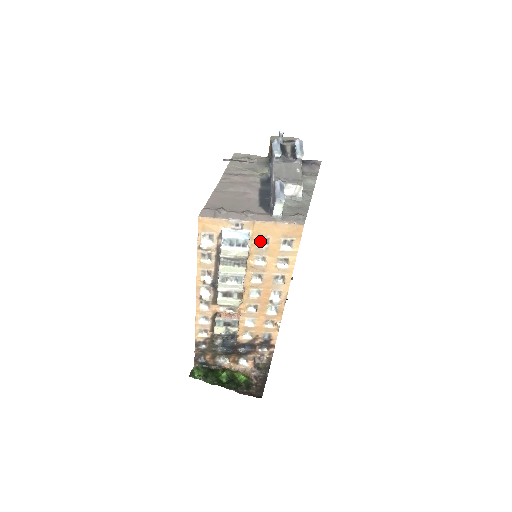
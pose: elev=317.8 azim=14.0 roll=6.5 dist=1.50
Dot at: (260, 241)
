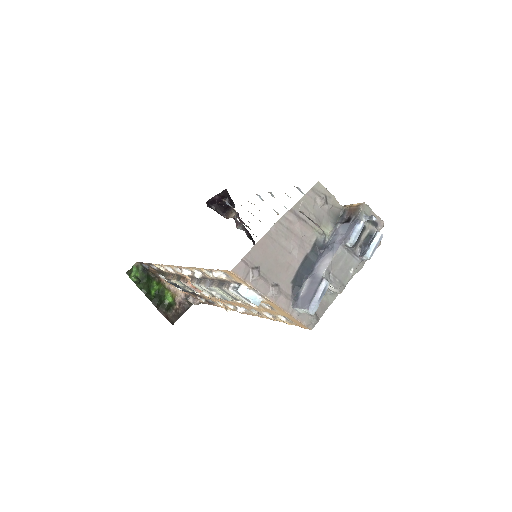
Dot at: occluded
